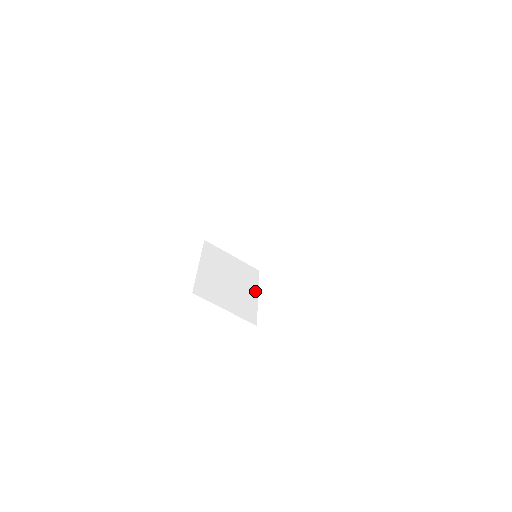
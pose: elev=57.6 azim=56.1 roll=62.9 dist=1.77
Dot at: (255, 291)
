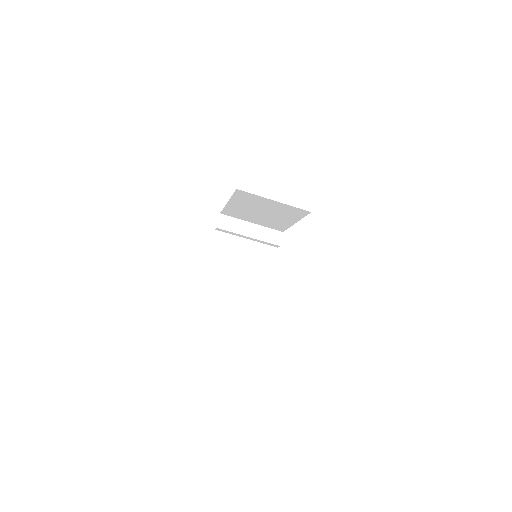
Dot at: occluded
